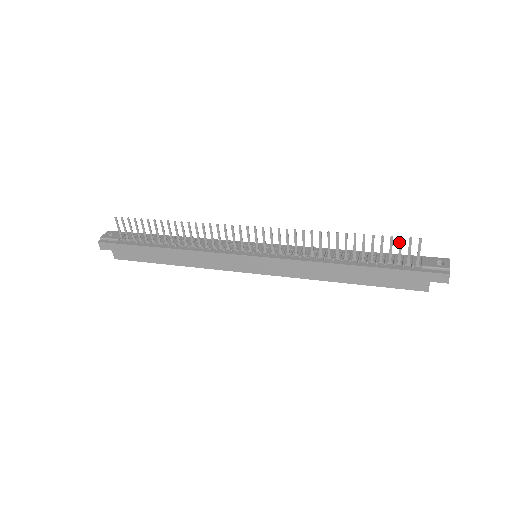
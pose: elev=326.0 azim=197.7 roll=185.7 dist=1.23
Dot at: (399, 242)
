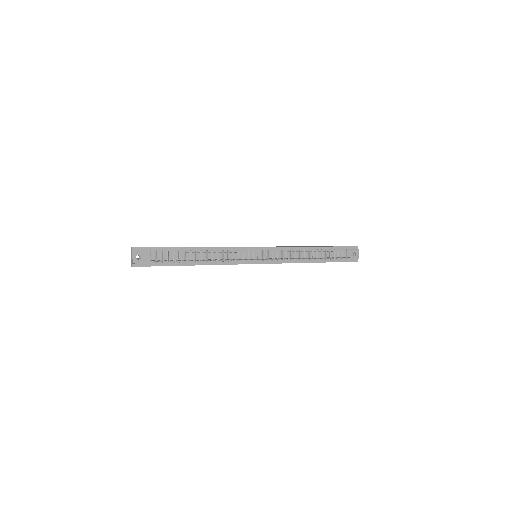
Dot at: occluded
